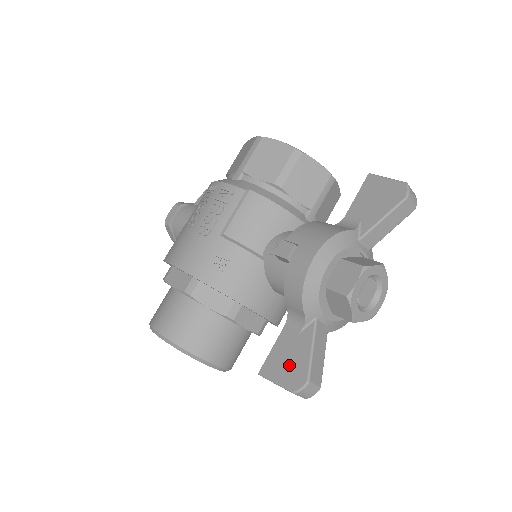
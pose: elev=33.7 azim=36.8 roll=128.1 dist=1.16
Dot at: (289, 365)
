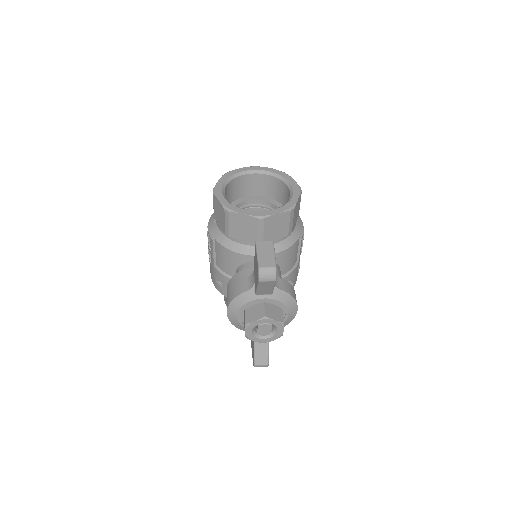
Dot at: (252, 350)
